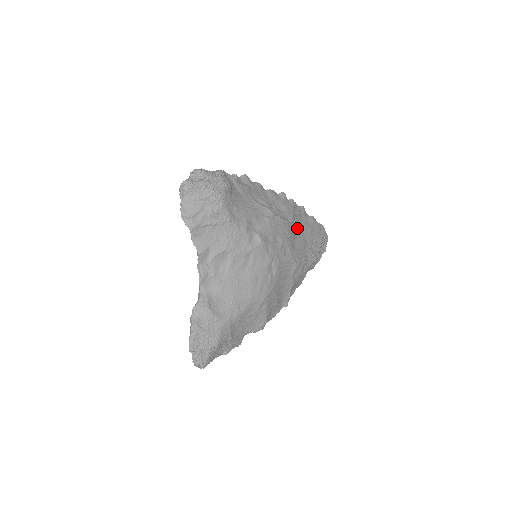
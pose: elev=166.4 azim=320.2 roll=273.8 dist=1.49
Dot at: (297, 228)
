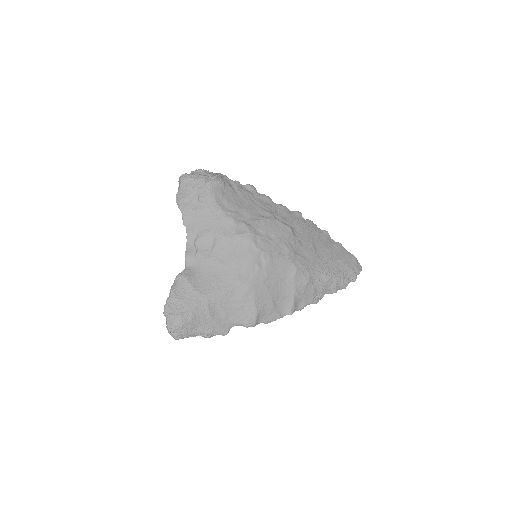
Dot at: (308, 242)
